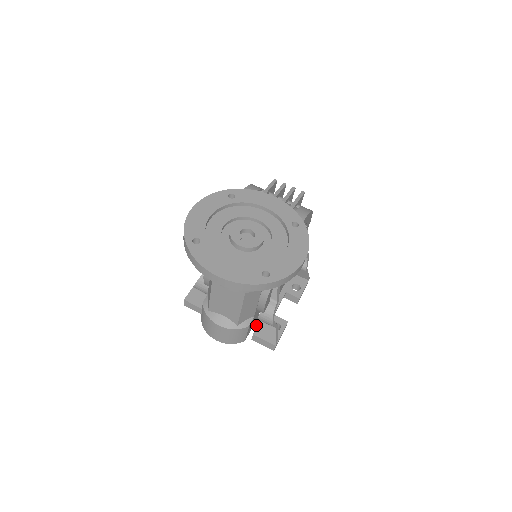
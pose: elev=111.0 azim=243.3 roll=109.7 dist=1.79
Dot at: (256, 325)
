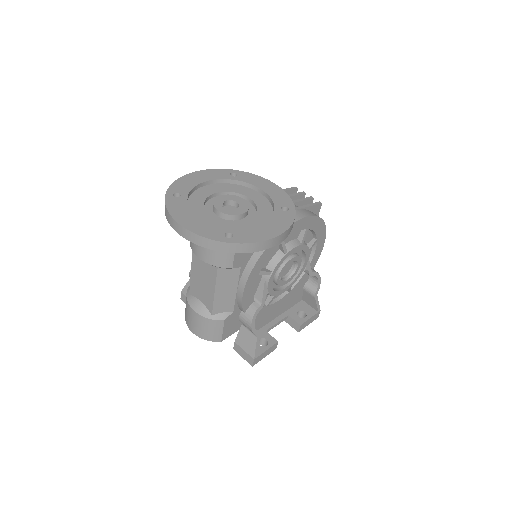
Dot at: (239, 330)
